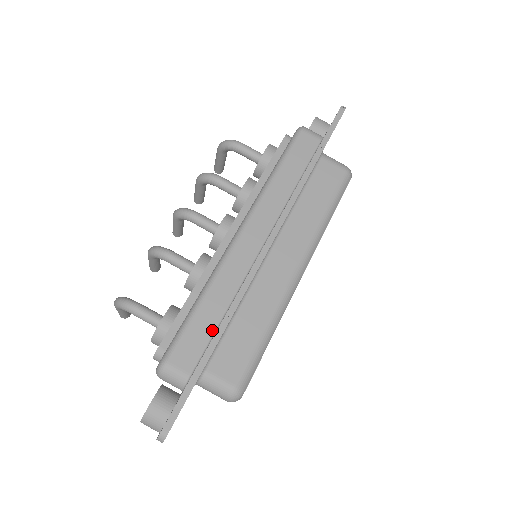
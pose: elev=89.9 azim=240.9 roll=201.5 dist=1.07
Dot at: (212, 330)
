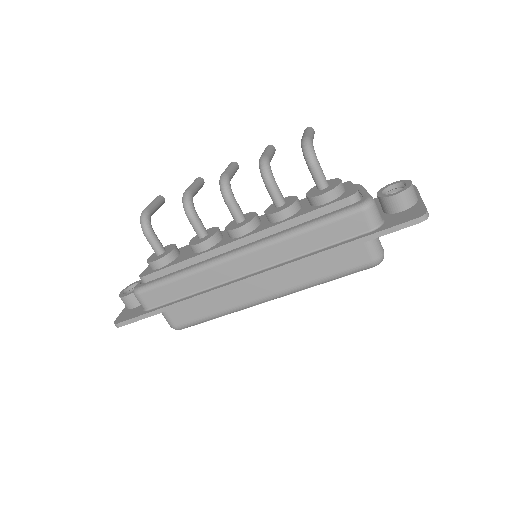
Dot at: (176, 297)
